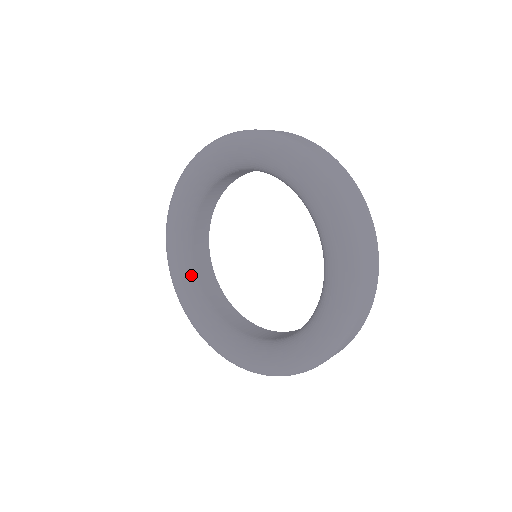
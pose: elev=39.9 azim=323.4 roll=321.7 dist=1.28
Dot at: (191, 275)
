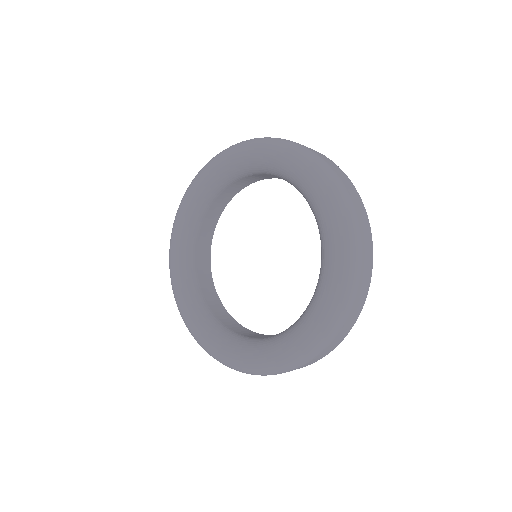
Dot at: (191, 239)
